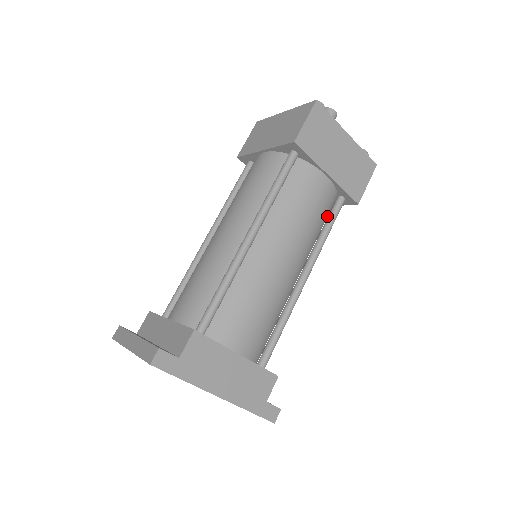
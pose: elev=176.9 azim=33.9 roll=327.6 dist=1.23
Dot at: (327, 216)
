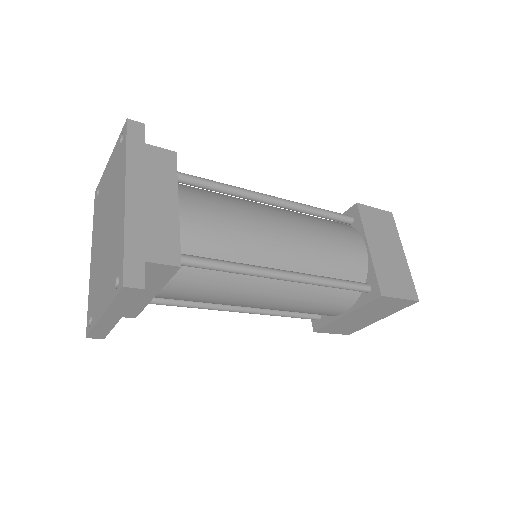
Dot at: occluded
